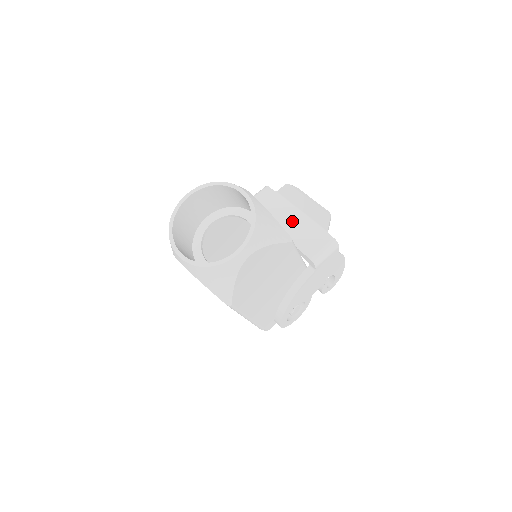
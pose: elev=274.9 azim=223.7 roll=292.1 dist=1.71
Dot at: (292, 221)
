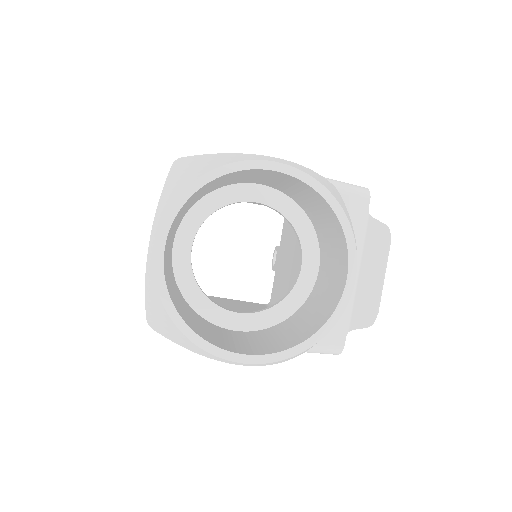
Dot at: occluded
